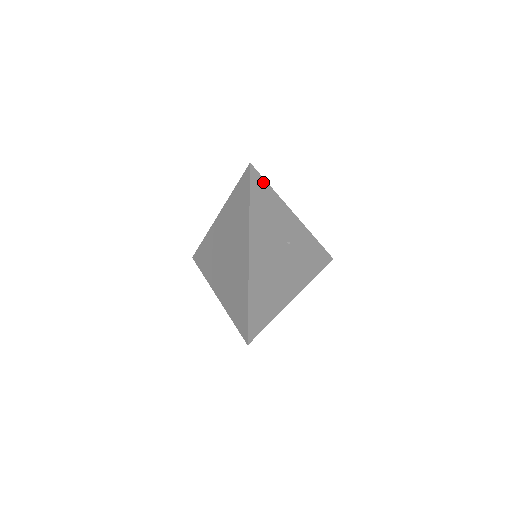
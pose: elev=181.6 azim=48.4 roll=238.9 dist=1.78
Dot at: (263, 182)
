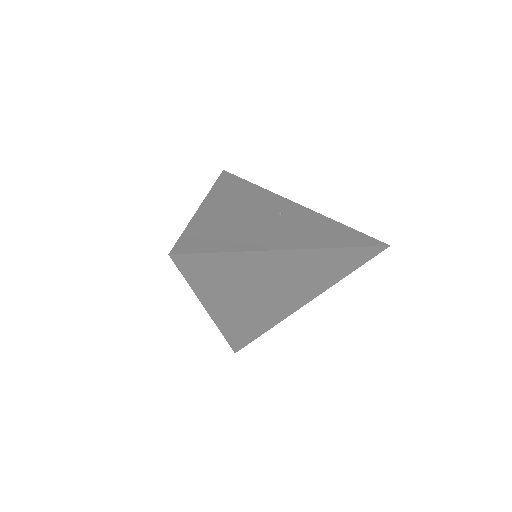
Dot at: (241, 180)
